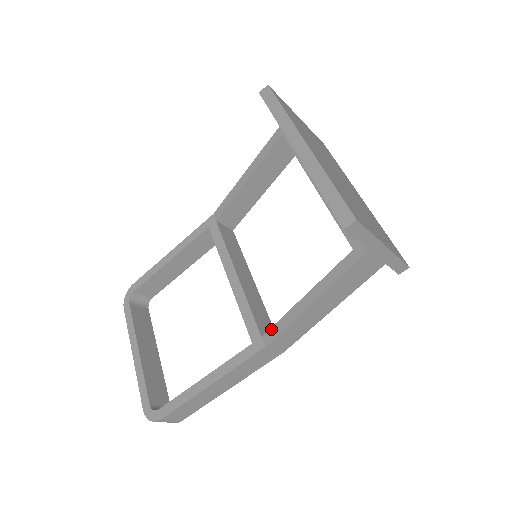
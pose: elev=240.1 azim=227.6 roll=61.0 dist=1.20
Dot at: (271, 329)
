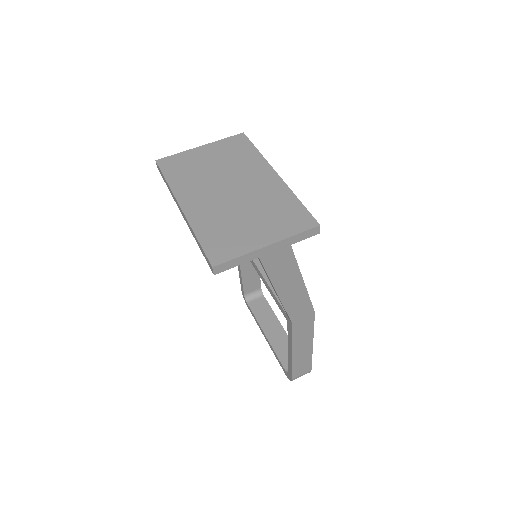
Dot at: occluded
